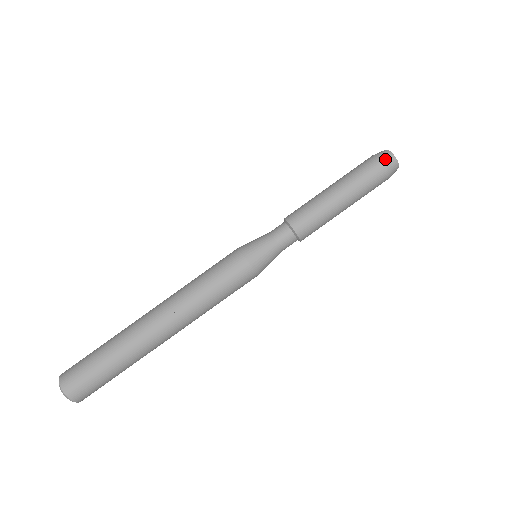
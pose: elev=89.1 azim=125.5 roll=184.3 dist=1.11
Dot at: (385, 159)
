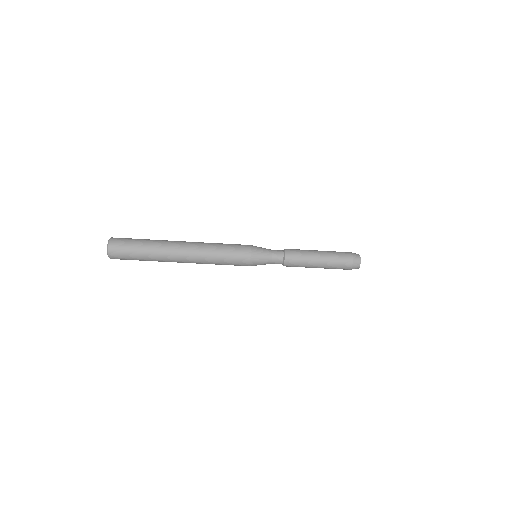
Dot at: (355, 258)
